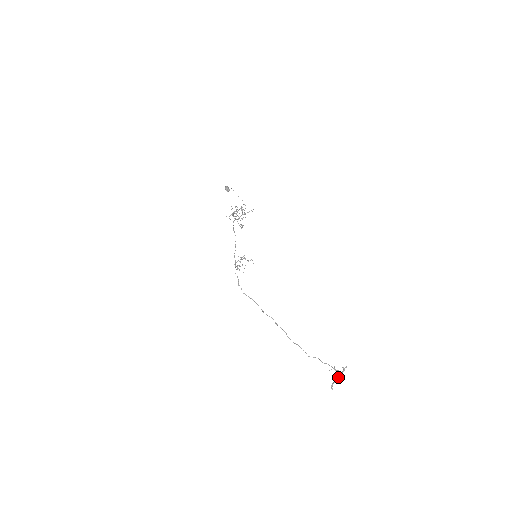
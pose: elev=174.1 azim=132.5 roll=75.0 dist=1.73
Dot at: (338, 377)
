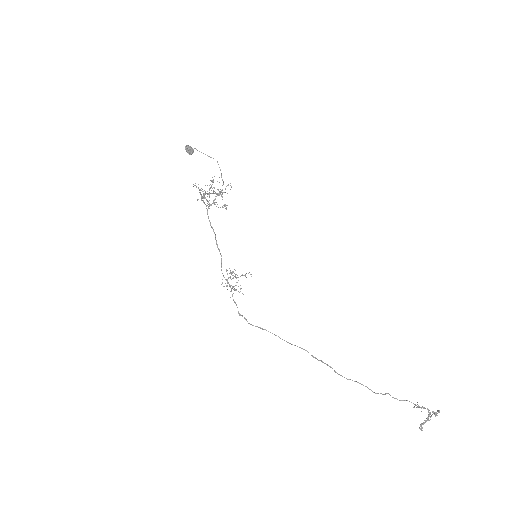
Dot at: (428, 417)
